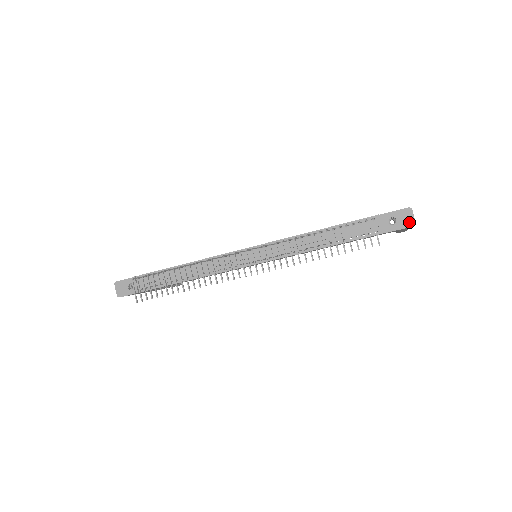
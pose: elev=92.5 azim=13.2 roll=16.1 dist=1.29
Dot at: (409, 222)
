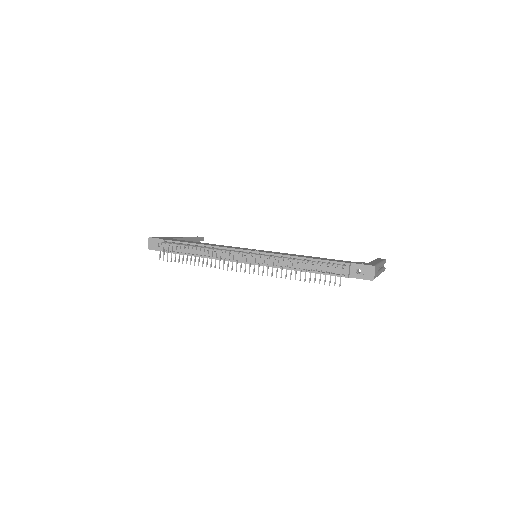
Dot at: (370, 276)
